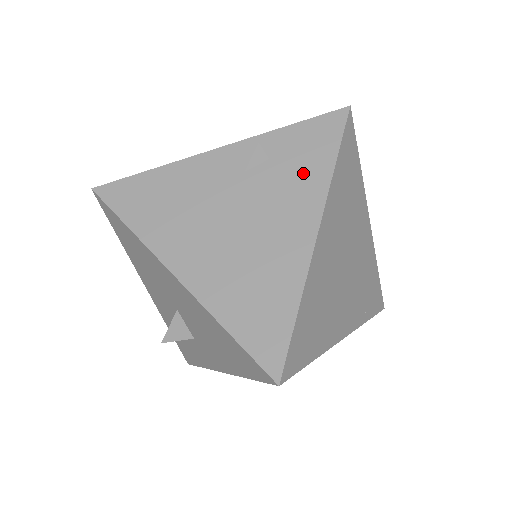
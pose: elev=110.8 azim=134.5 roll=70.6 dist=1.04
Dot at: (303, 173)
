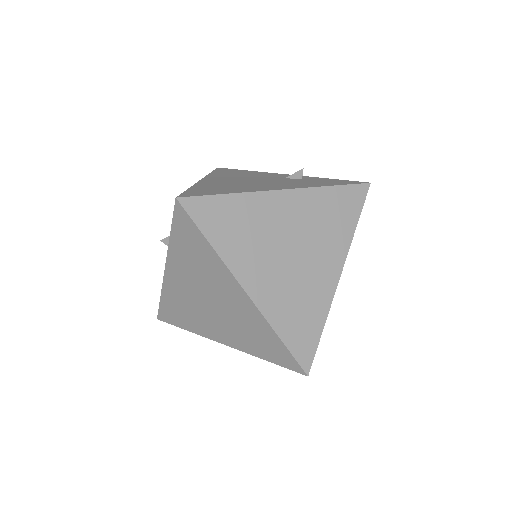
Dot at: (310, 183)
